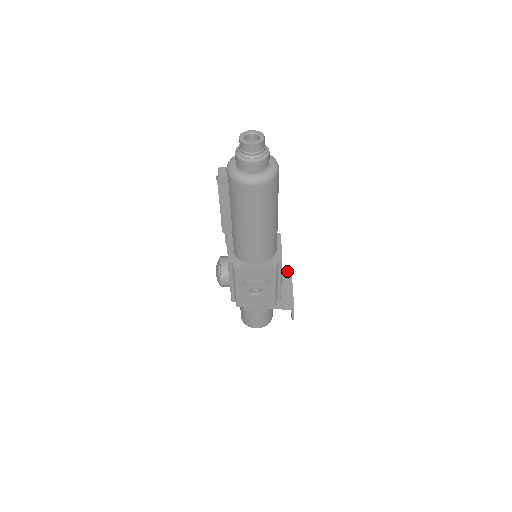
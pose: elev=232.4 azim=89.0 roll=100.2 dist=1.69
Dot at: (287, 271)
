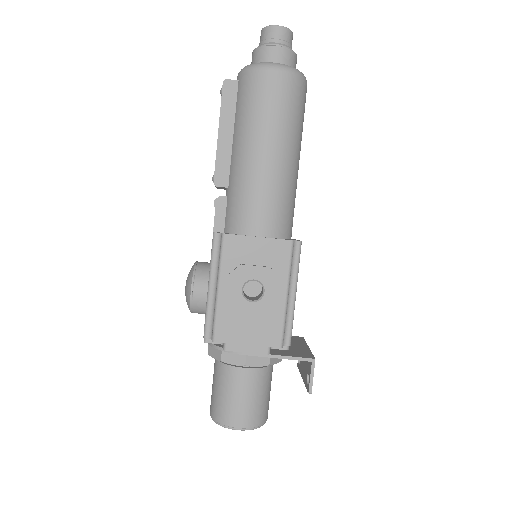
Dot at: (296, 336)
